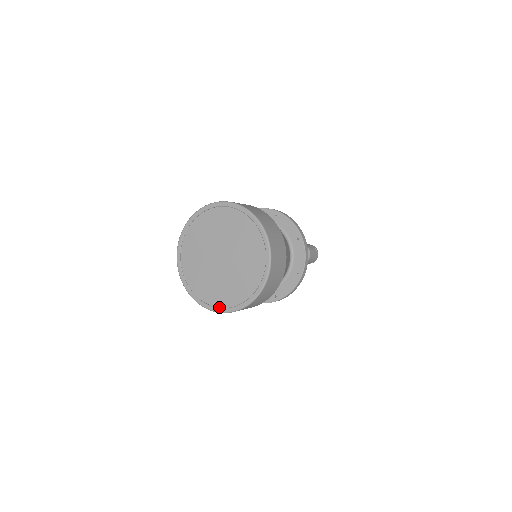
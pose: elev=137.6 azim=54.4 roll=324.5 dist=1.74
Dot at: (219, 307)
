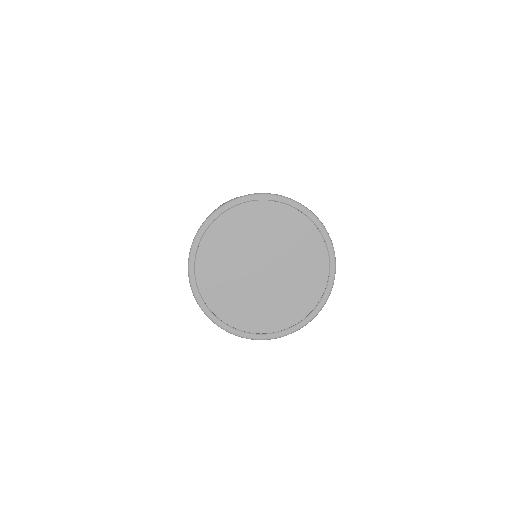
Dot at: (202, 297)
